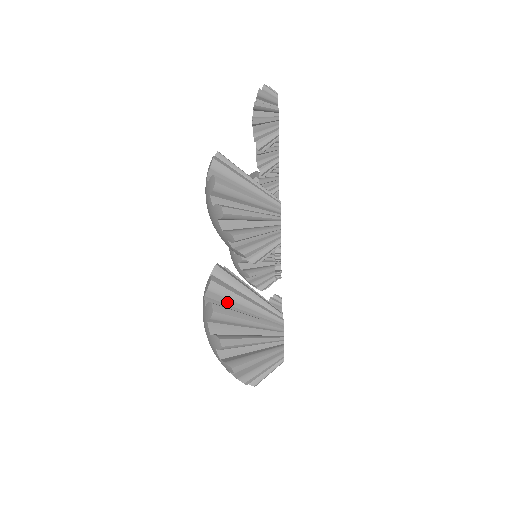
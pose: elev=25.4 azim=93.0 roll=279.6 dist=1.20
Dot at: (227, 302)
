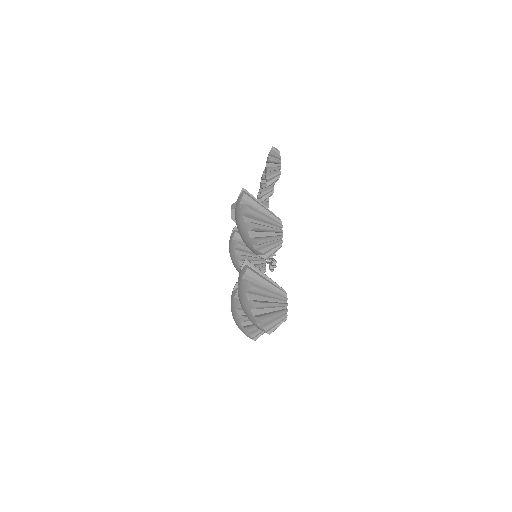
Dot at: (255, 282)
